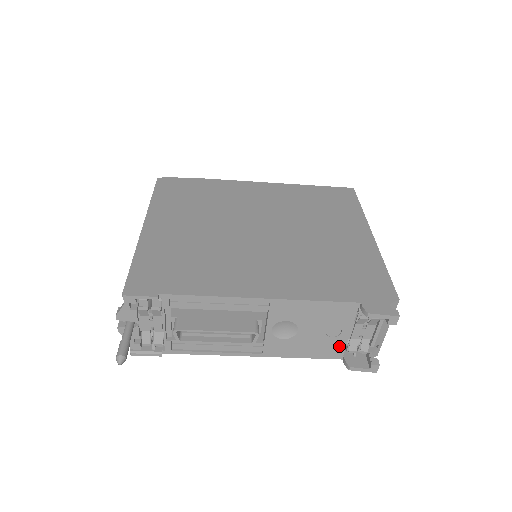
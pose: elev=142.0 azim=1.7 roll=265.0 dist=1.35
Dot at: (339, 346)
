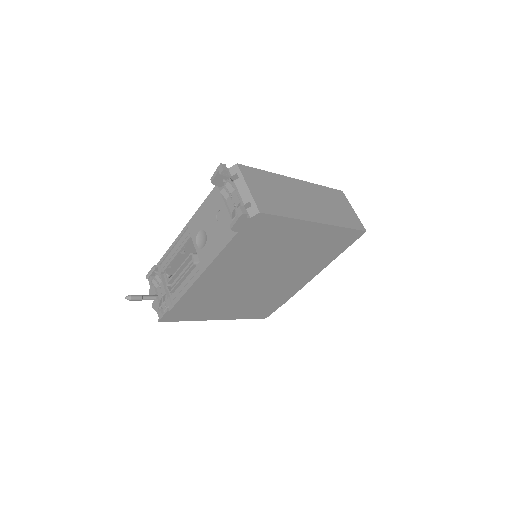
Dot at: (229, 224)
